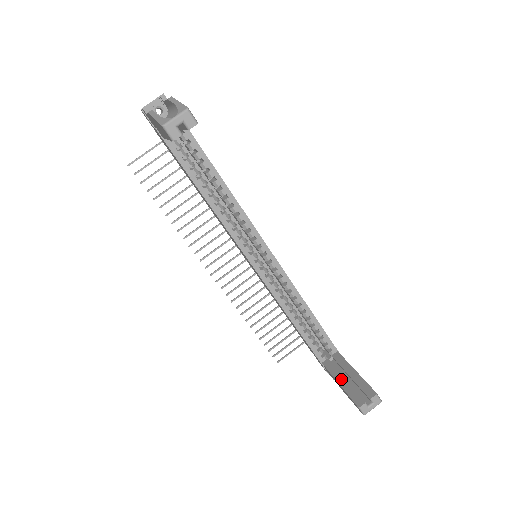
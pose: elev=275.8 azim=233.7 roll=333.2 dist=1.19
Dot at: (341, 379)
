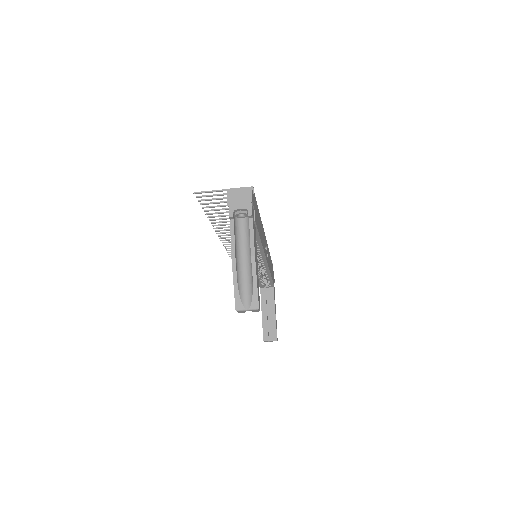
Dot at: (265, 313)
